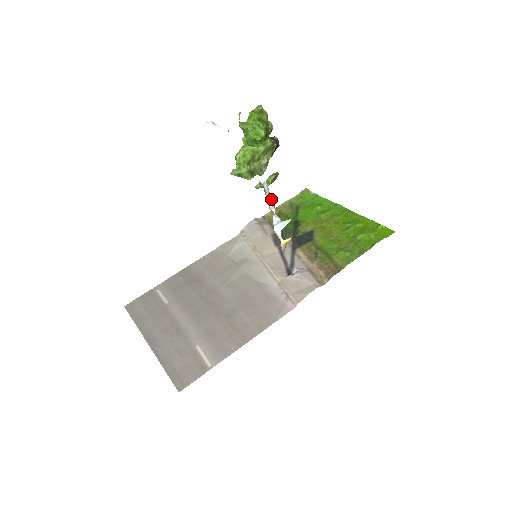
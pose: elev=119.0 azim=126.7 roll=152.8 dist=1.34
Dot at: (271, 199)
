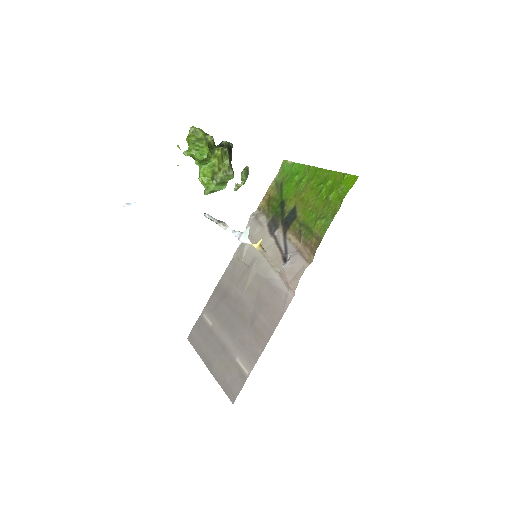
Dot at: (220, 223)
